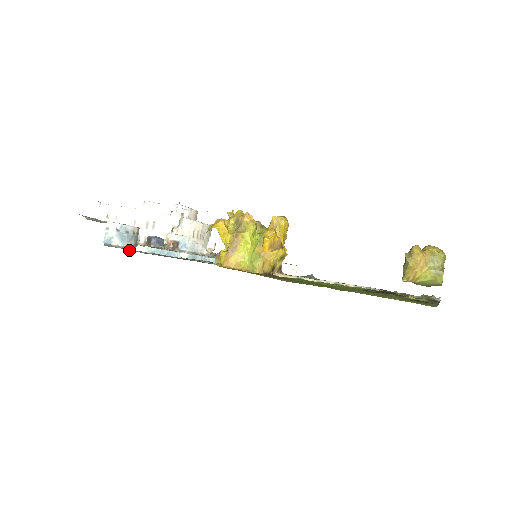
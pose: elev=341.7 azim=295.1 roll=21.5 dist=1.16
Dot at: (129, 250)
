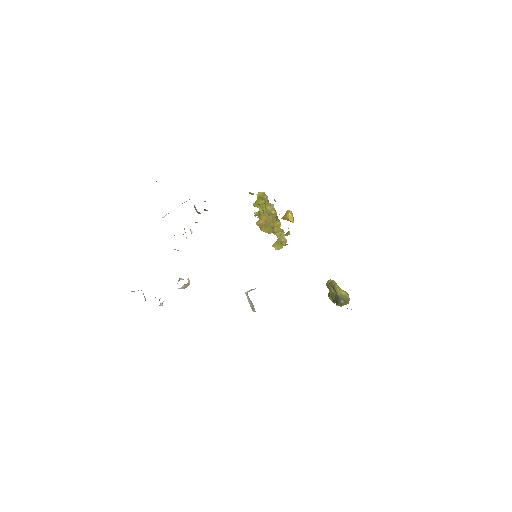
Dot at: occluded
